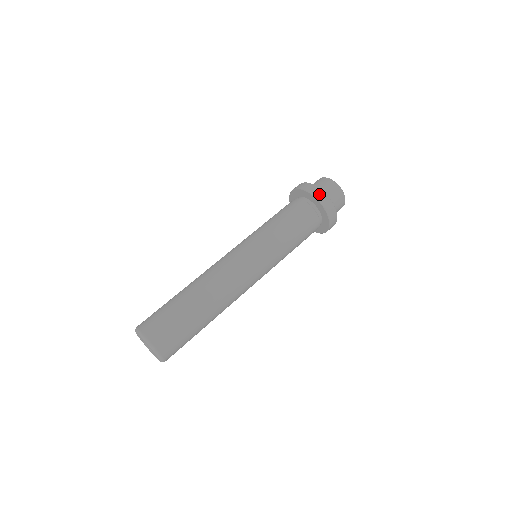
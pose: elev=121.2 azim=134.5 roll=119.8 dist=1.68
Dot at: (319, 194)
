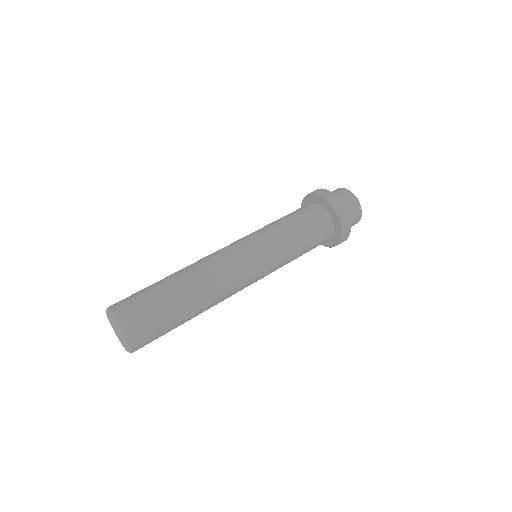
Dot at: (331, 197)
